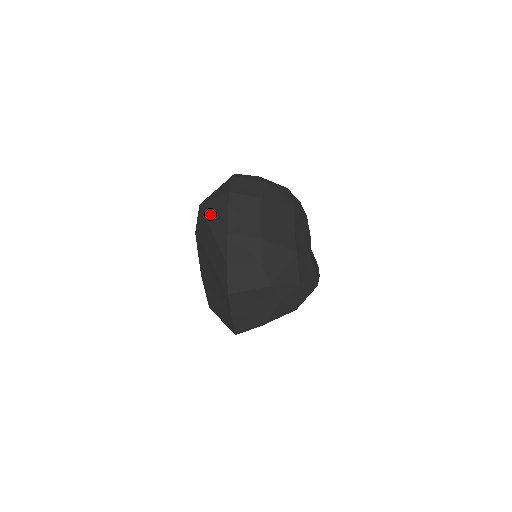
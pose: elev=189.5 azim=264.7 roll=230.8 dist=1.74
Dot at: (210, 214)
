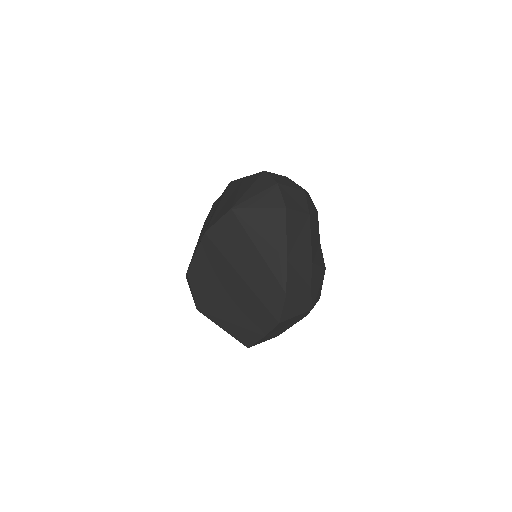
Dot at: (254, 227)
